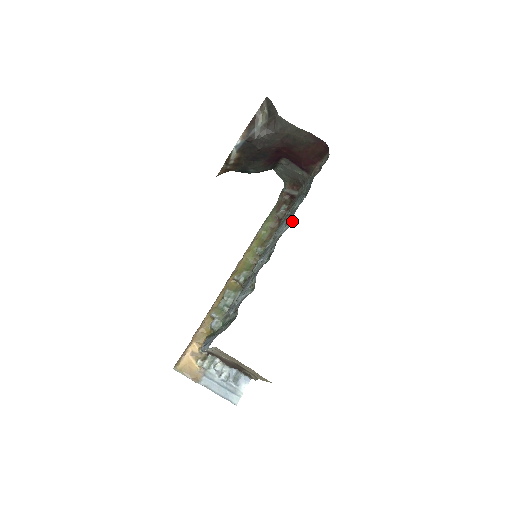
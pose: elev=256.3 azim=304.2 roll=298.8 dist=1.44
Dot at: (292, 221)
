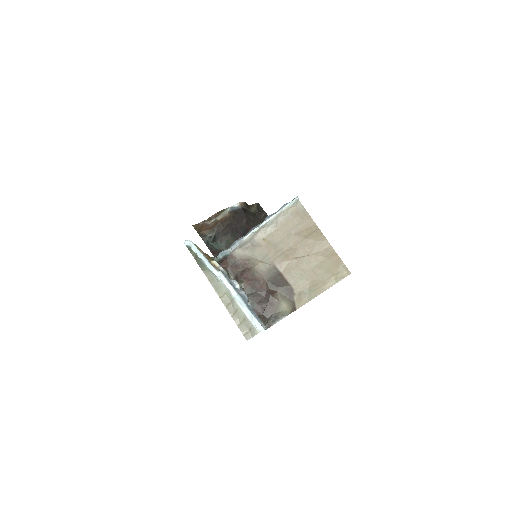
Dot at: occluded
